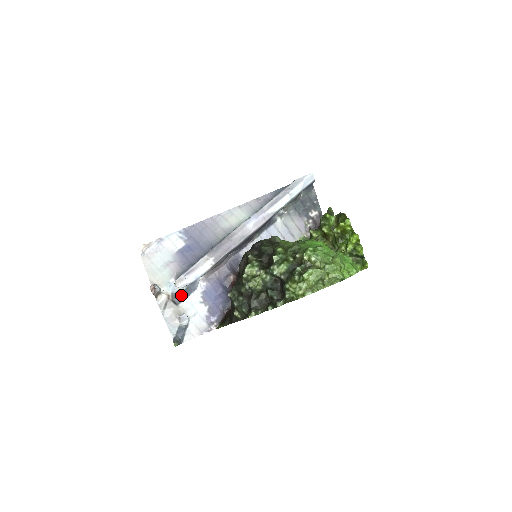
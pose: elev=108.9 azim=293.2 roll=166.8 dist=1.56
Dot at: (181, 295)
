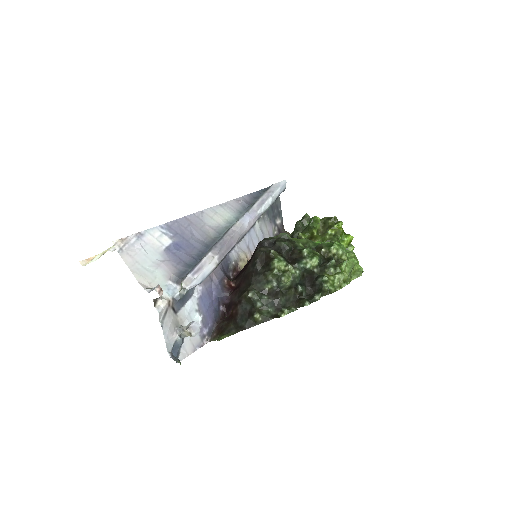
Dot at: (181, 301)
